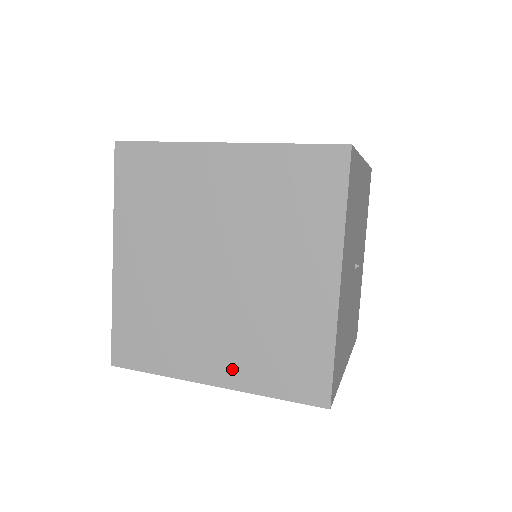
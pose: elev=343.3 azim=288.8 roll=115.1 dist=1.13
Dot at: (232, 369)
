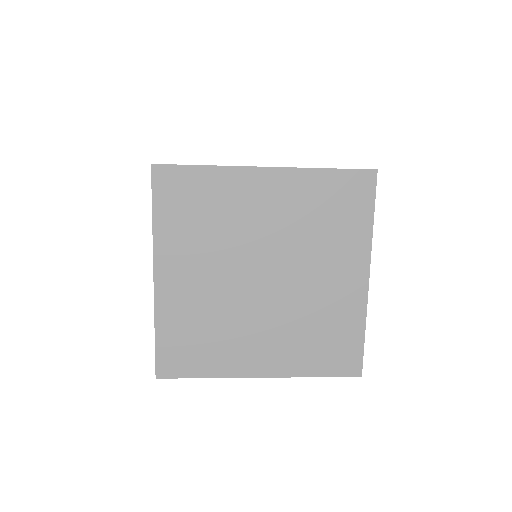
Dot at: (279, 360)
